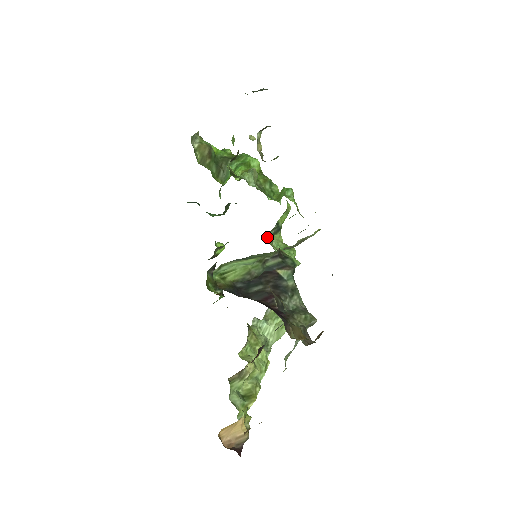
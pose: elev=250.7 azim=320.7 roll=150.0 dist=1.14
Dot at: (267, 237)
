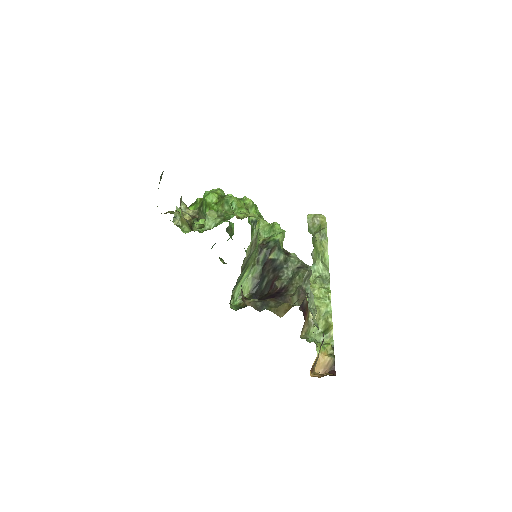
Dot at: occluded
